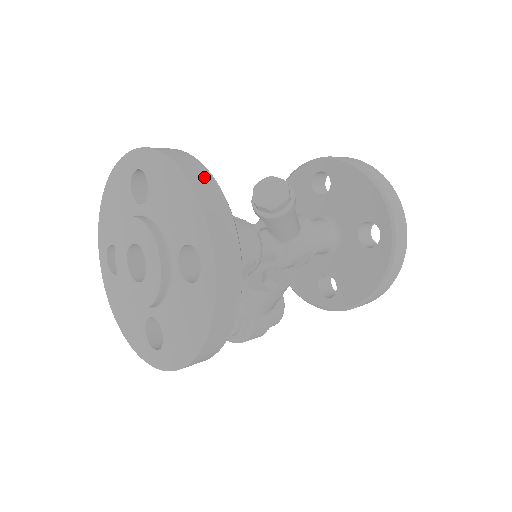
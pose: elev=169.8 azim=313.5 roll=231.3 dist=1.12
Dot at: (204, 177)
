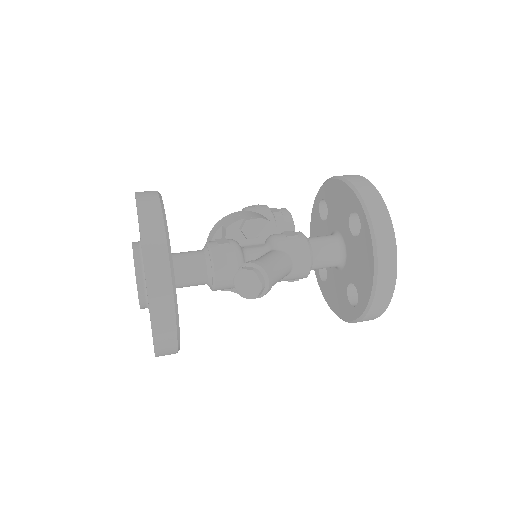
Dot at: (165, 308)
